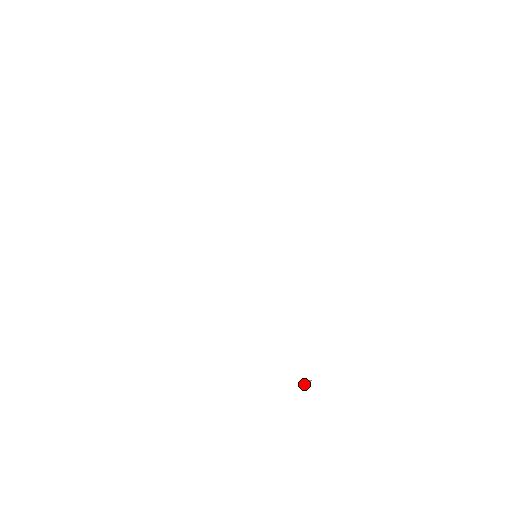
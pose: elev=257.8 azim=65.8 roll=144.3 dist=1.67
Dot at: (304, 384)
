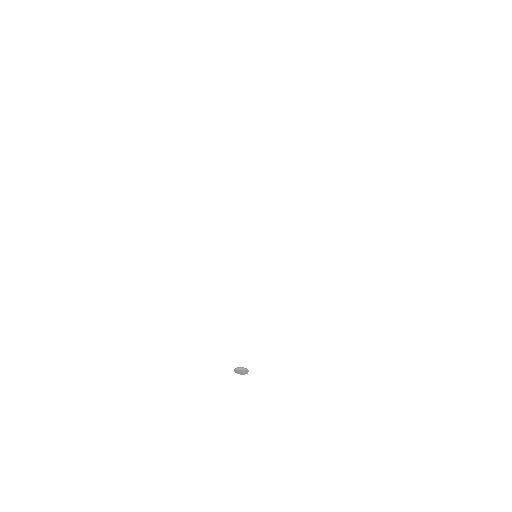
Dot at: (238, 372)
